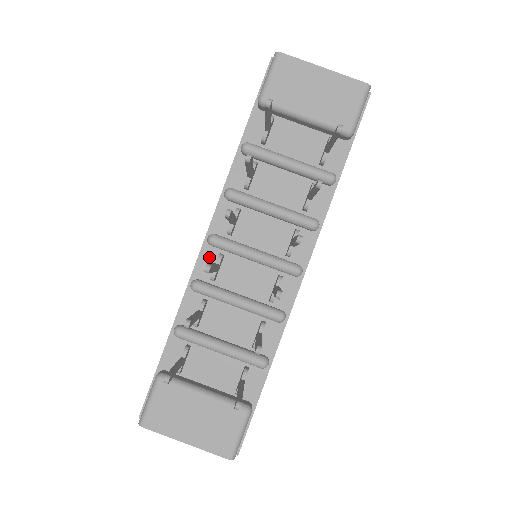
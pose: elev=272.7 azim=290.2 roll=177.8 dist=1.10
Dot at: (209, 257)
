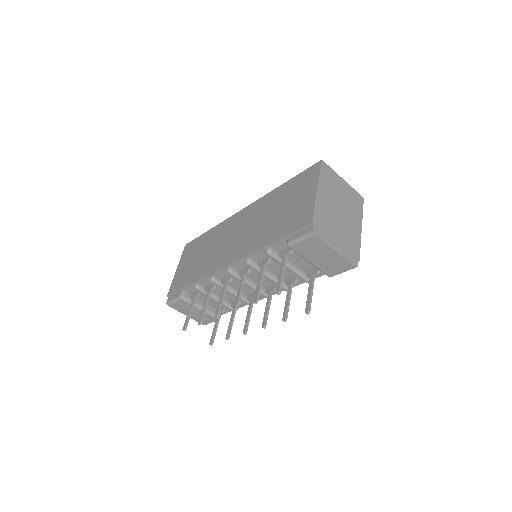
Dot at: (225, 273)
